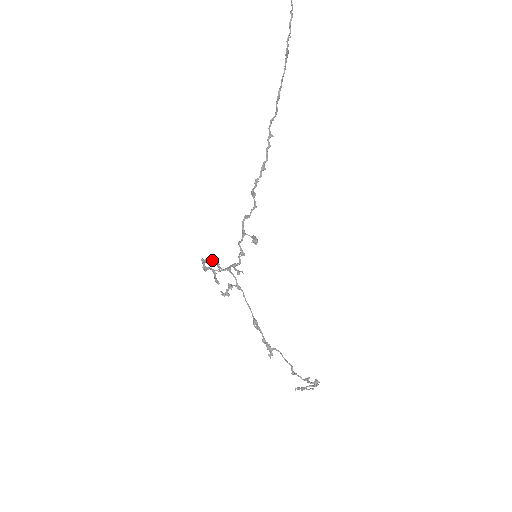
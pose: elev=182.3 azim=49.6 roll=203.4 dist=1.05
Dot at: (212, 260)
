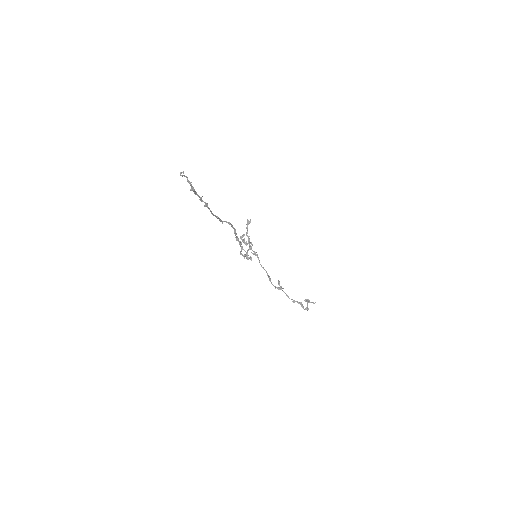
Dot at: (241, 239)
